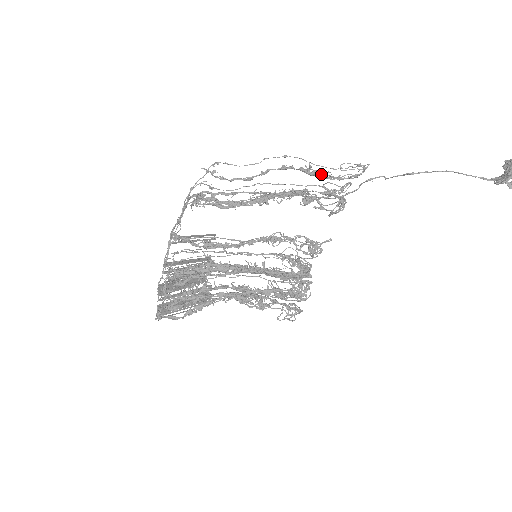
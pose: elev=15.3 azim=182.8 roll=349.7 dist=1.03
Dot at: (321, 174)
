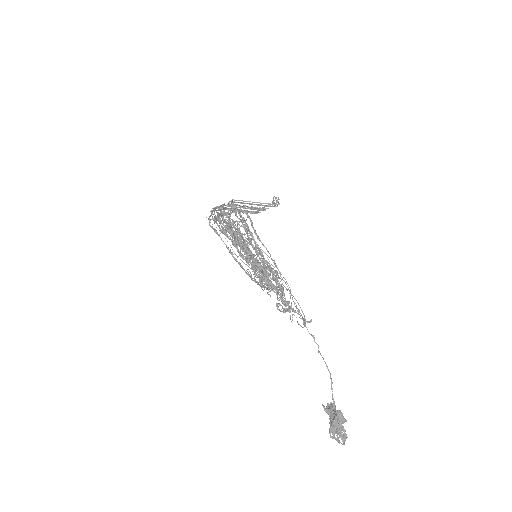
Dot at: occluded
